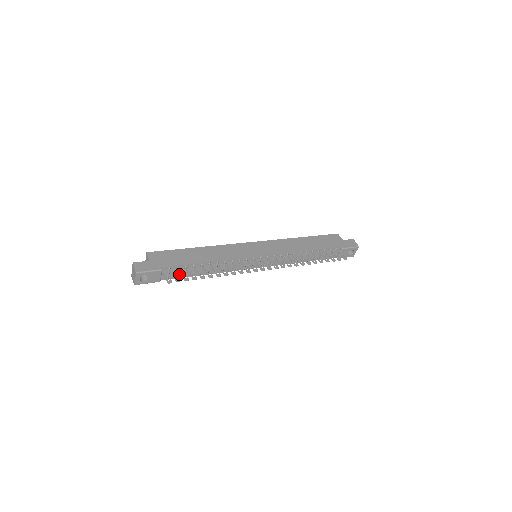
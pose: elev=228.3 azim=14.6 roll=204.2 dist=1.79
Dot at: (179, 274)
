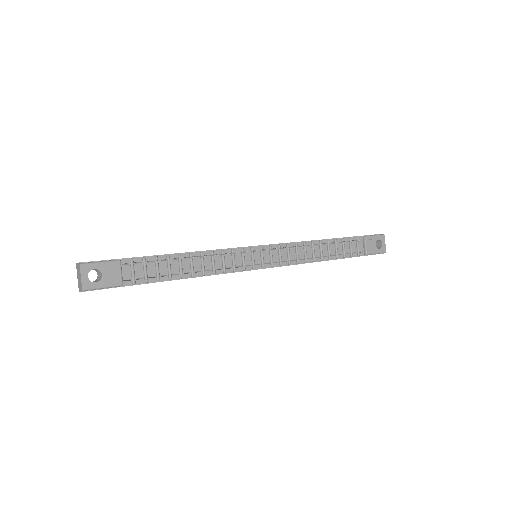
Dot at: (150, 275)
